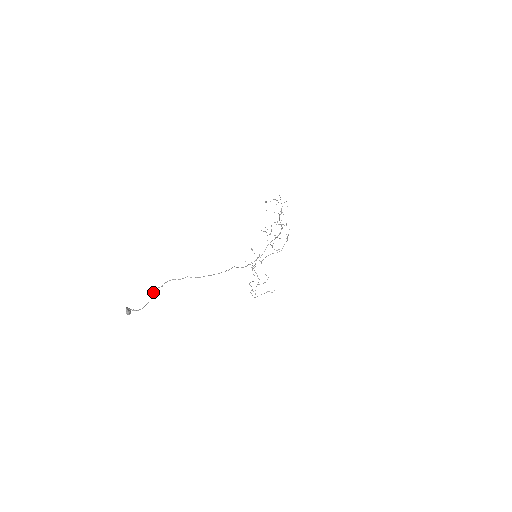
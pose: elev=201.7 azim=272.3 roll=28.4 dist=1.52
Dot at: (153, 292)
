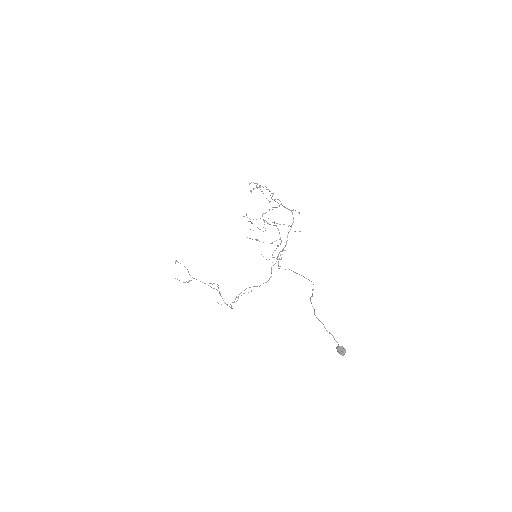
Dot at: occluded
